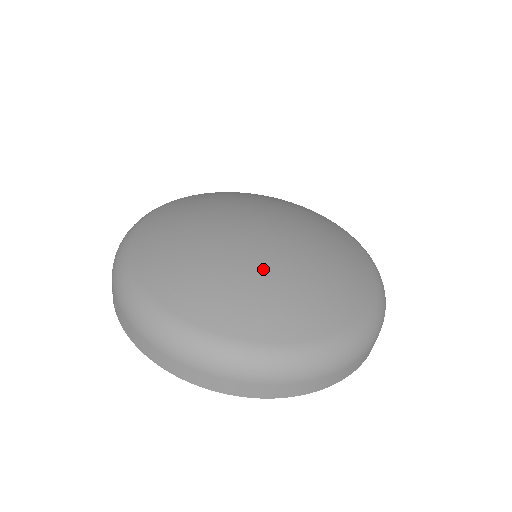
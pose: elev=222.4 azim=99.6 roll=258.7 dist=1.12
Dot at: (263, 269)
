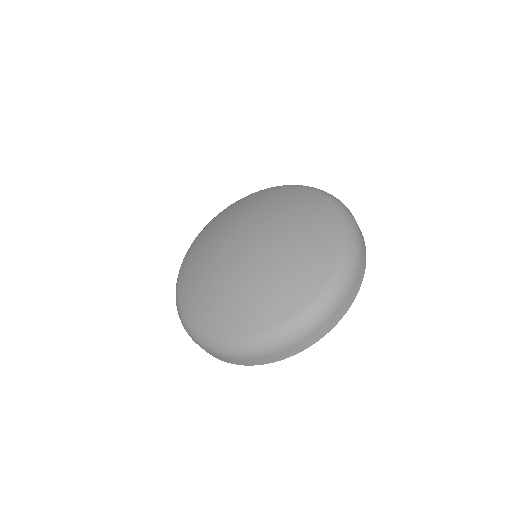
Dot at: (240, 279)
